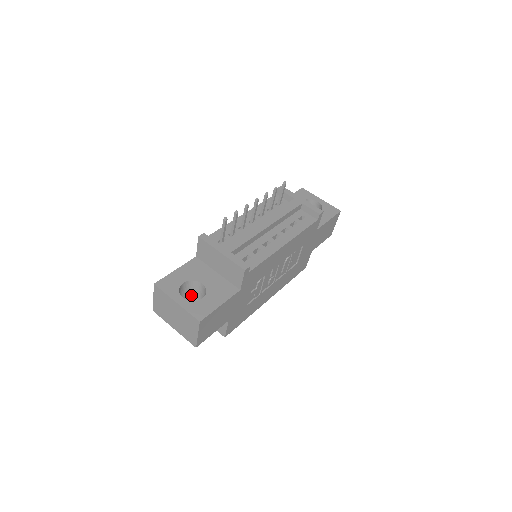
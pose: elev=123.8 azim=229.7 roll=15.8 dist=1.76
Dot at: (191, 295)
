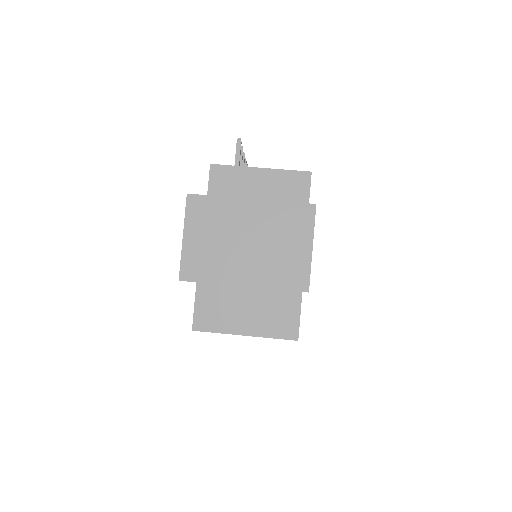
Dot at: occluded
